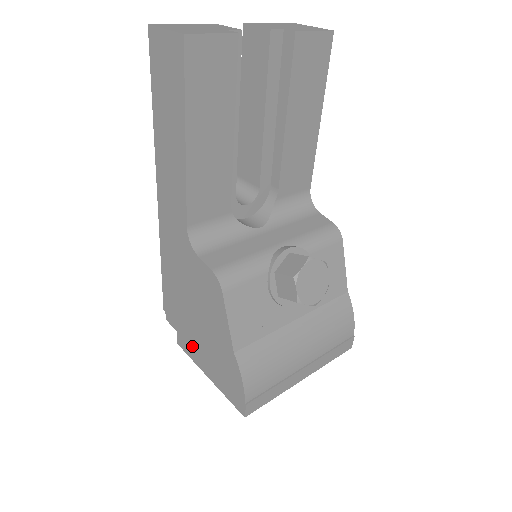
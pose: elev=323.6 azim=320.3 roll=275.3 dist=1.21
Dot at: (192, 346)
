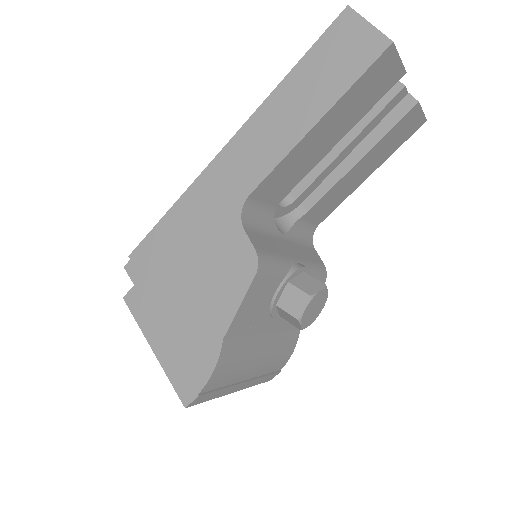
Dot at: (151, 309)
